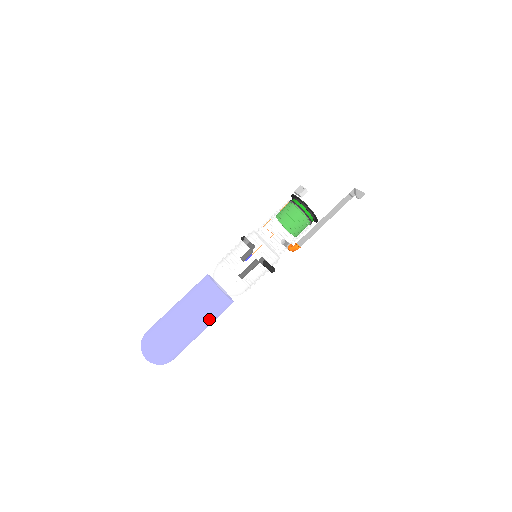
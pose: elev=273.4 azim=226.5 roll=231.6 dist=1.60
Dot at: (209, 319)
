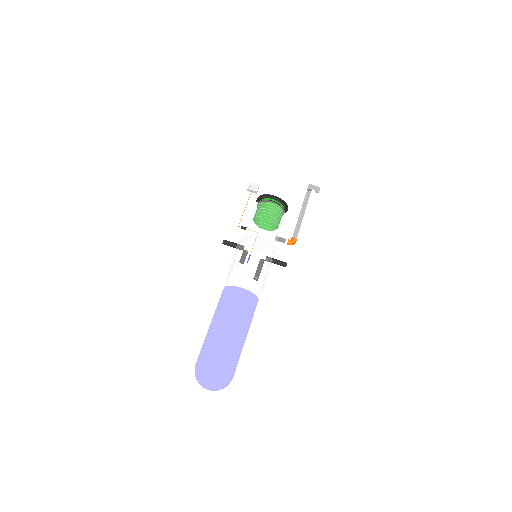
Dot at: occluded
